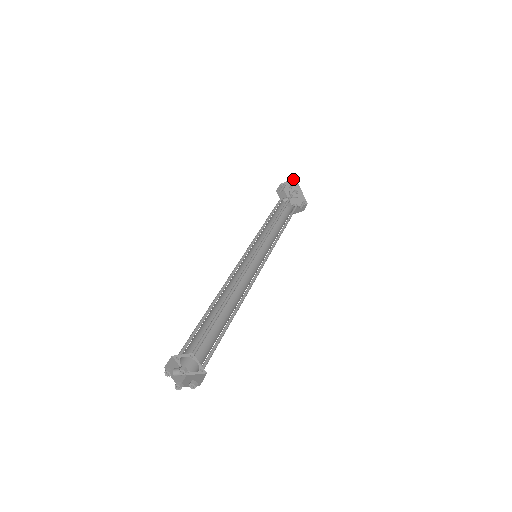
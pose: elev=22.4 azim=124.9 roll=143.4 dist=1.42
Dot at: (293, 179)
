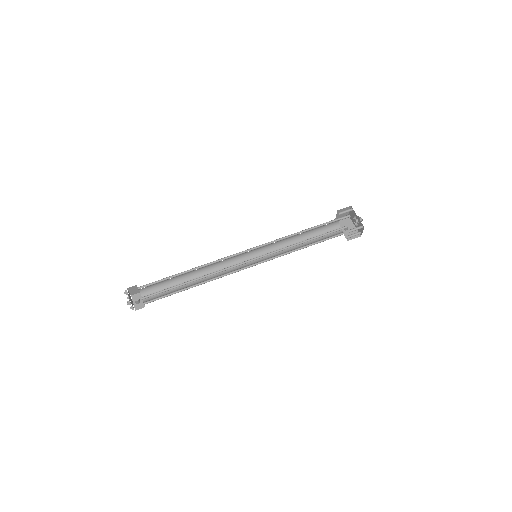
Dot at: (351, 207)
